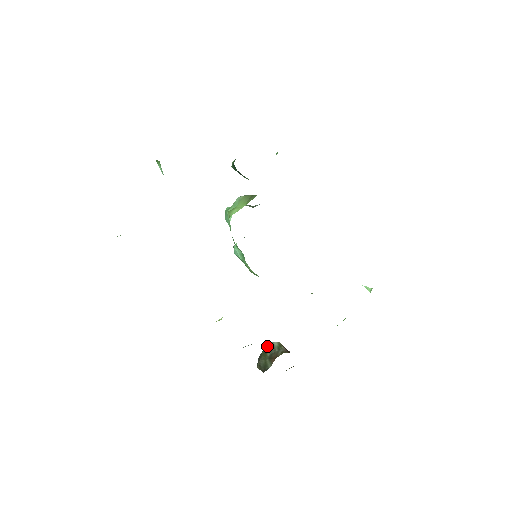
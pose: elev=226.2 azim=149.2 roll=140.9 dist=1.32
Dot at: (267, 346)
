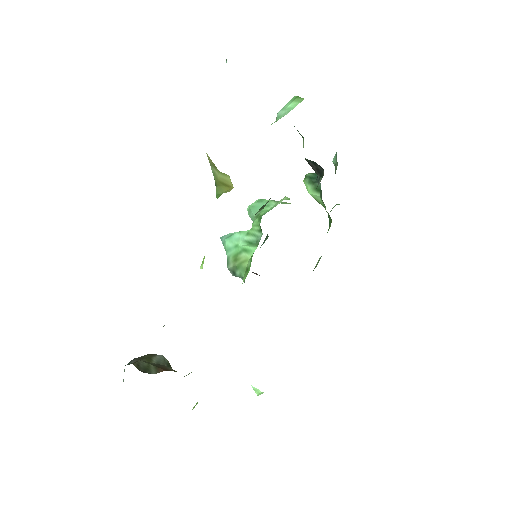
Dot at: (155, 354)
